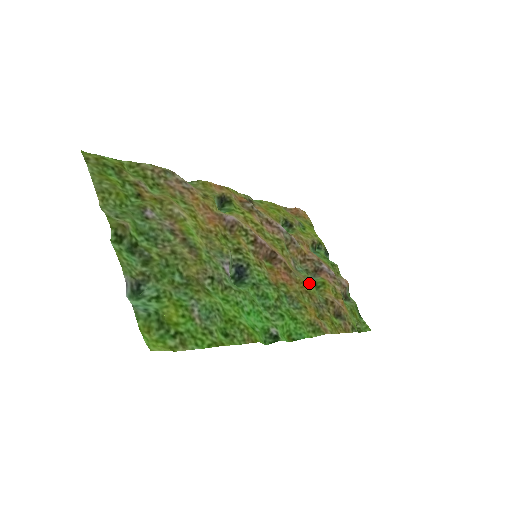
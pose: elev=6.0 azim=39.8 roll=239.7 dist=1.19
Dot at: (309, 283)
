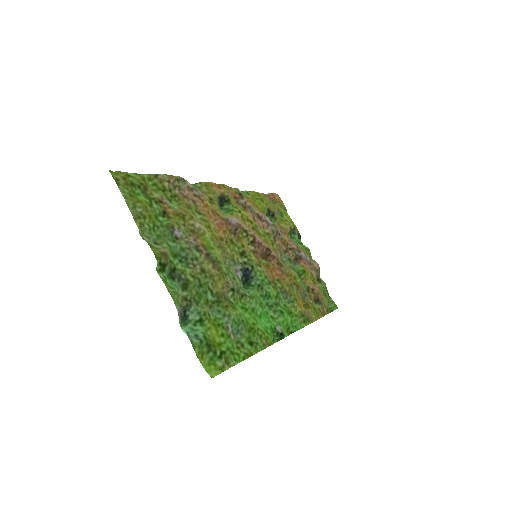
Dot at: (295, 274)
